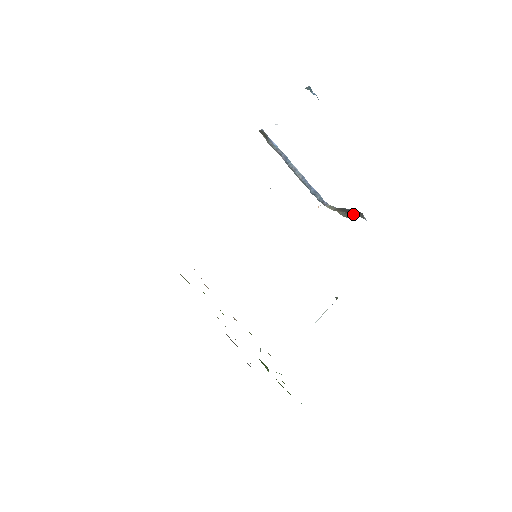
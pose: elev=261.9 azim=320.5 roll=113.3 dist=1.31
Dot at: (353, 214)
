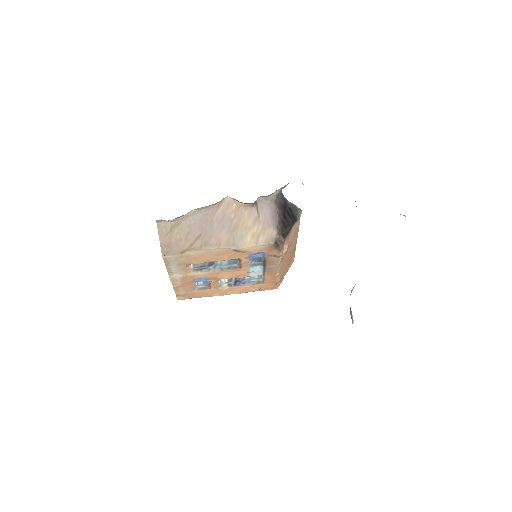
Dot at: occluded
